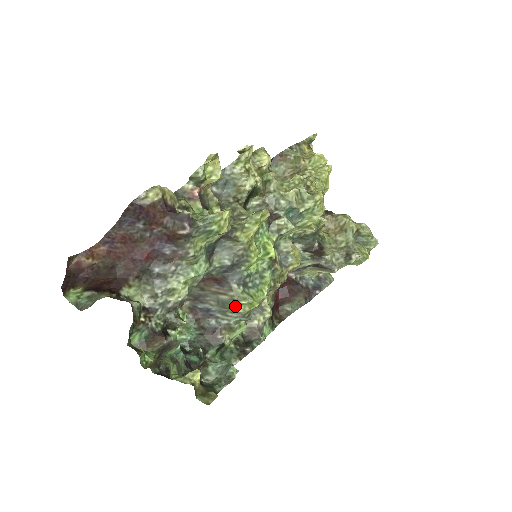
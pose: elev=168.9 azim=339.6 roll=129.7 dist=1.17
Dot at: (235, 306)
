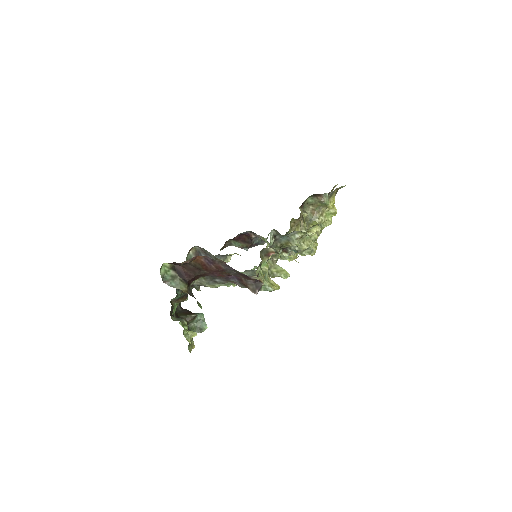
Dot at: occluded
